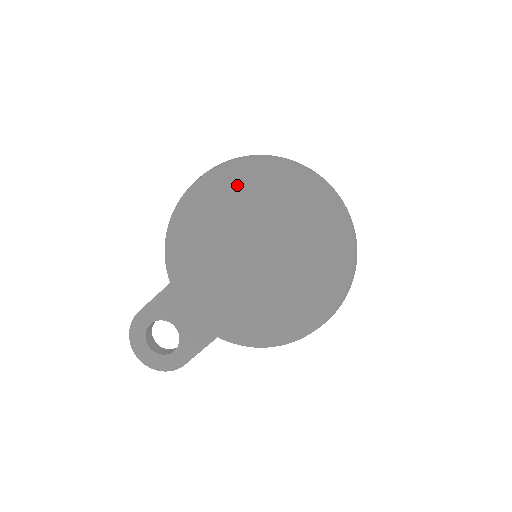
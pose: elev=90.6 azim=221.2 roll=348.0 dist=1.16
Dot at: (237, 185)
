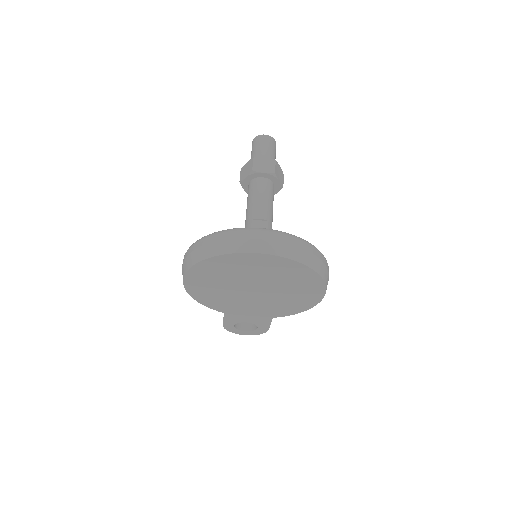
Dot at: (207, 274)
